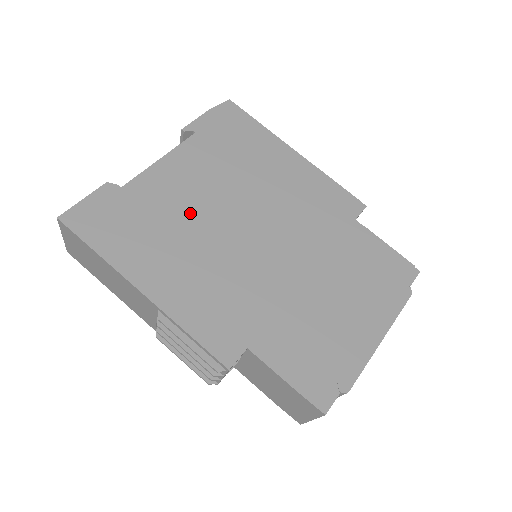
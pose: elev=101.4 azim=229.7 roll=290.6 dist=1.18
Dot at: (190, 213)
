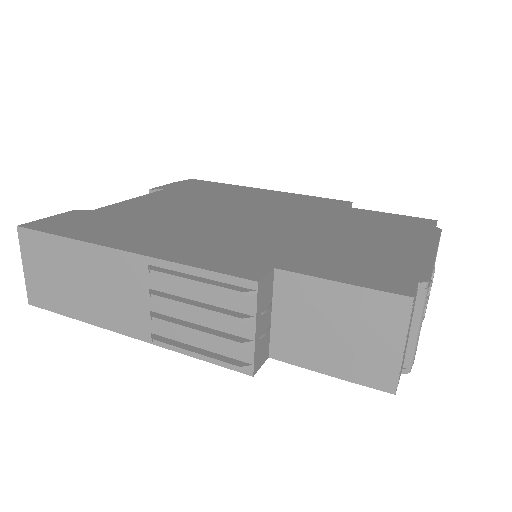
Dot at: (170, 215)
